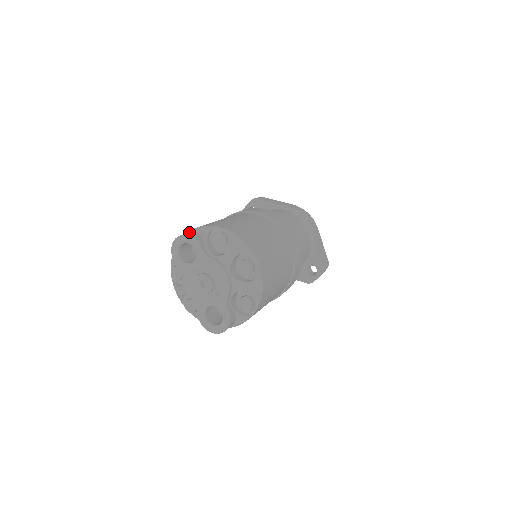
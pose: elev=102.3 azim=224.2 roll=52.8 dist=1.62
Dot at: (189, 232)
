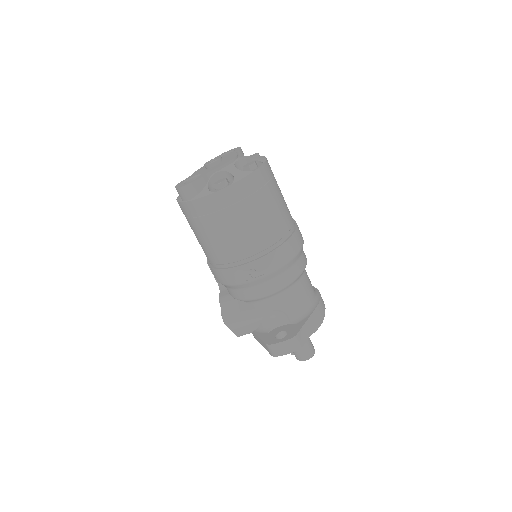
Dot at: occluded
